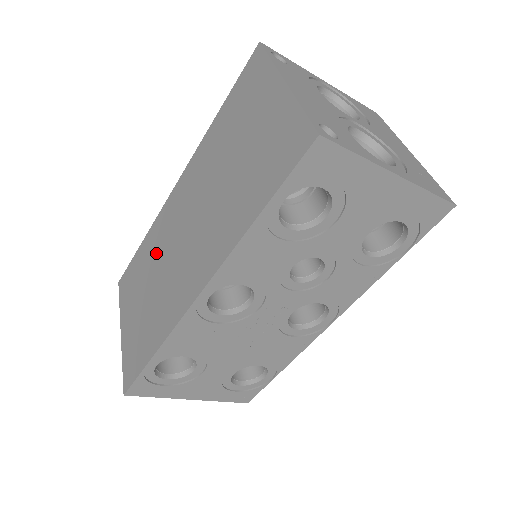
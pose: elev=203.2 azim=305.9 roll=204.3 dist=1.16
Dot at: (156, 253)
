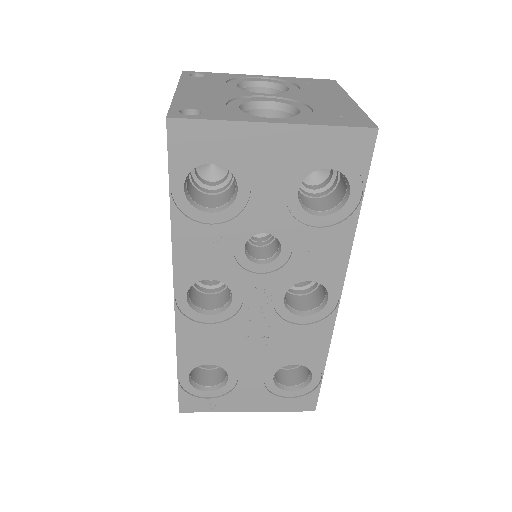
Dot at: occluded
